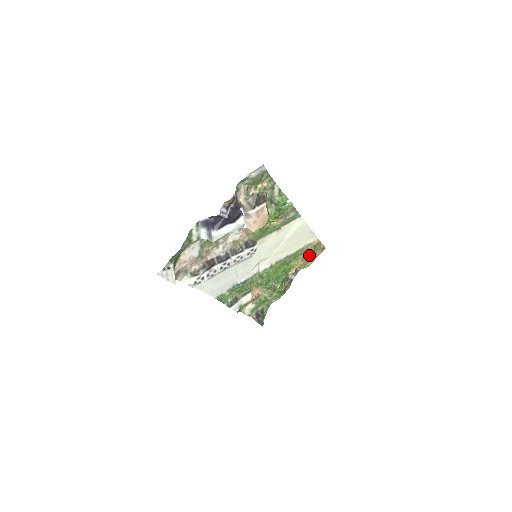
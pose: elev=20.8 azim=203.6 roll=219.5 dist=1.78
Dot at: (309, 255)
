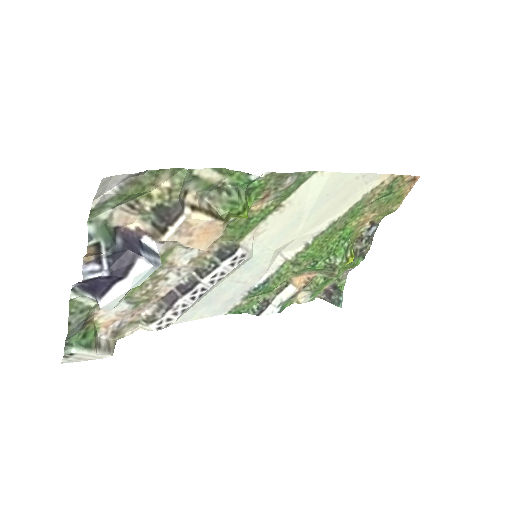
Dot at: (385, 200)
